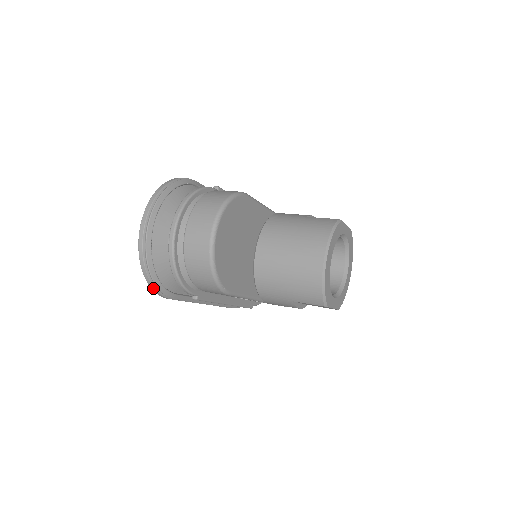
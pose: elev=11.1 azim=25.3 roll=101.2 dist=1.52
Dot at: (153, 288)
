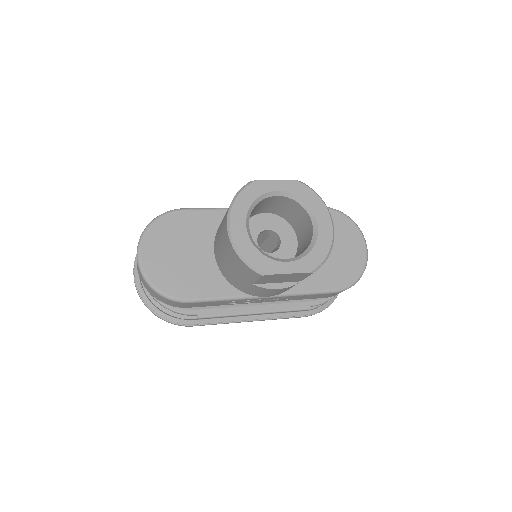
Dot at: (166, 321)
